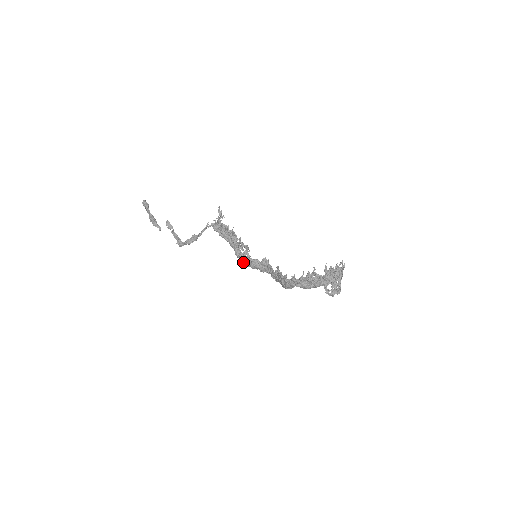
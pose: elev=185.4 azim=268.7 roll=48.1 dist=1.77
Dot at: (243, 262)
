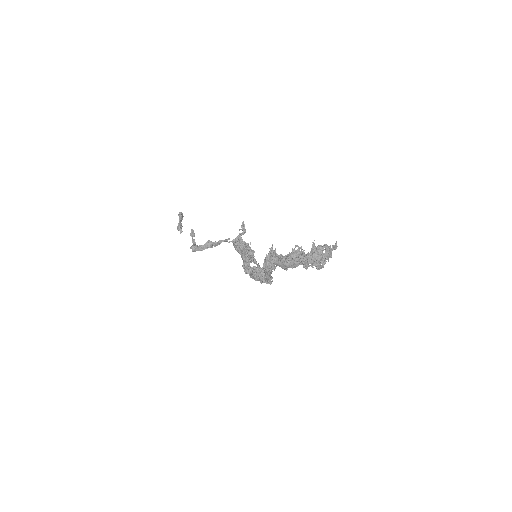
Dot at: (247, 272)
